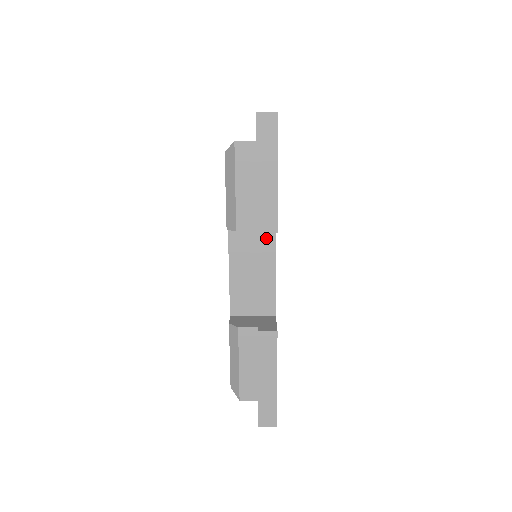
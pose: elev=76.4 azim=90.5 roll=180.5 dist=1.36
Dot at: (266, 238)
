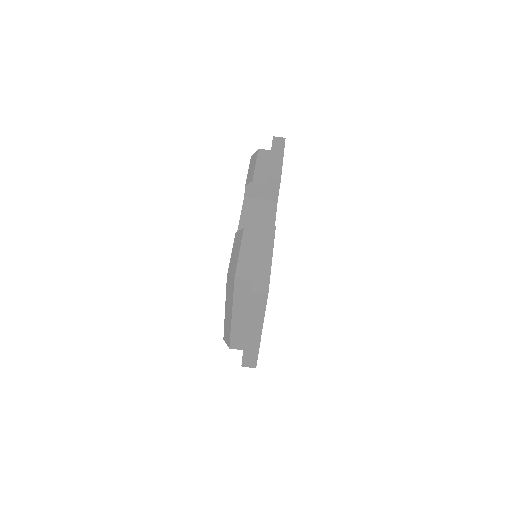
Dot at: (270, 206)
